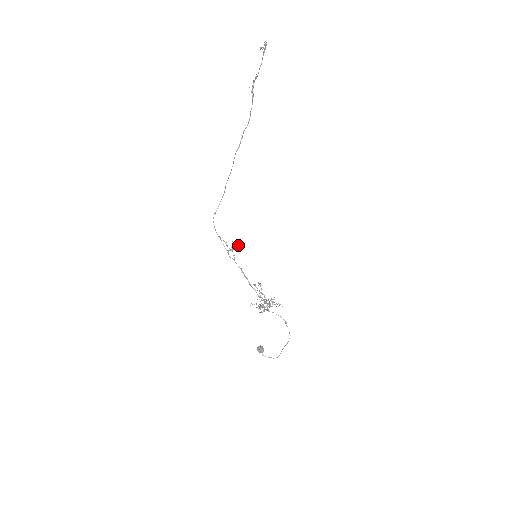
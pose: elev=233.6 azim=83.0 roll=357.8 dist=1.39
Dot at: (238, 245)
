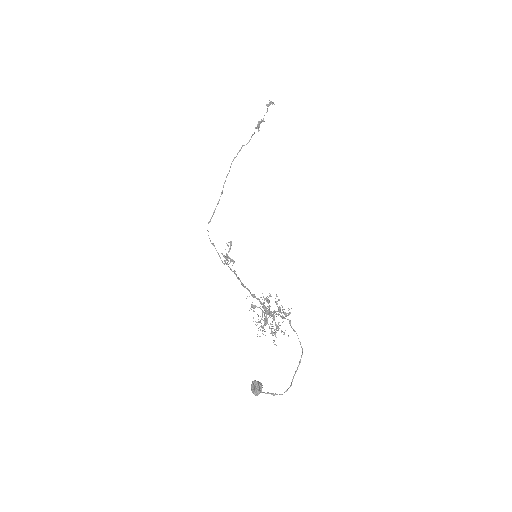
Dot at: (230, 242)
